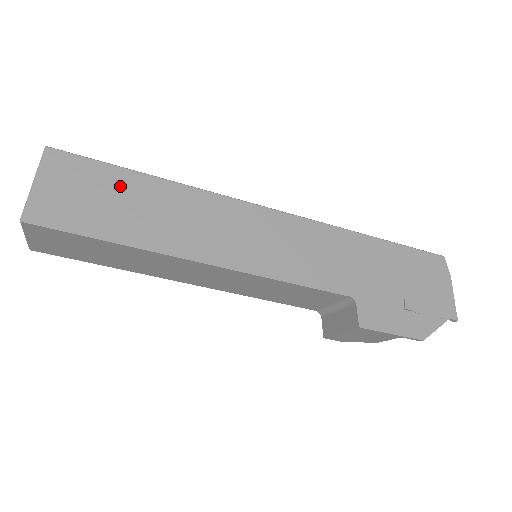
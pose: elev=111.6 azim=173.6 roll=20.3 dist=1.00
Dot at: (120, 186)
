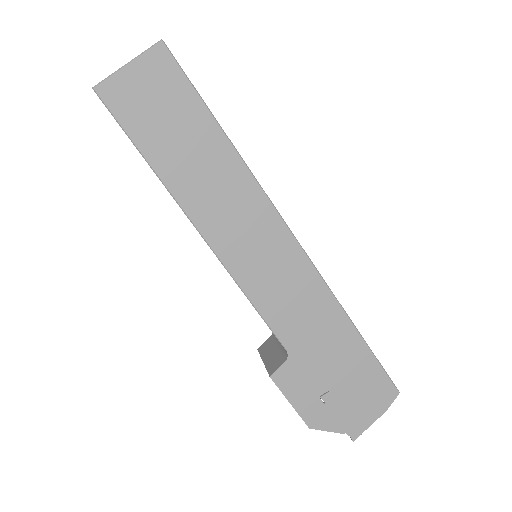
Dot at: (191, 120)
